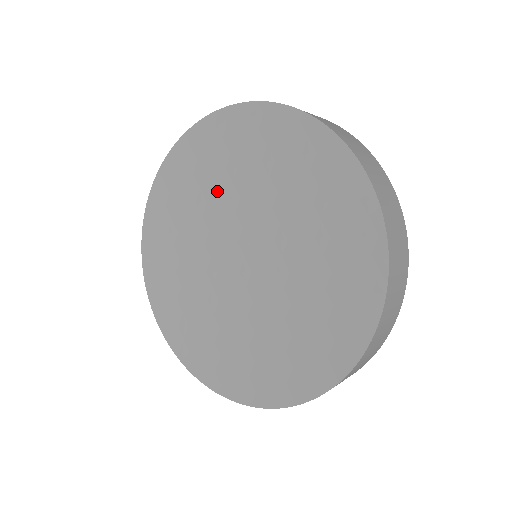
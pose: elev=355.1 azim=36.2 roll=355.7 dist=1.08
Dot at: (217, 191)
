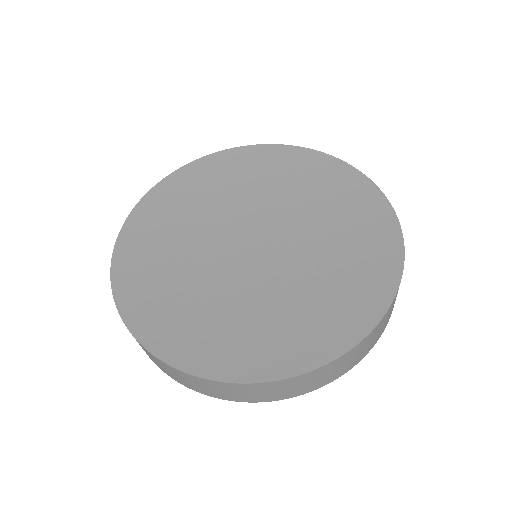
Dot at: (212, 206)
